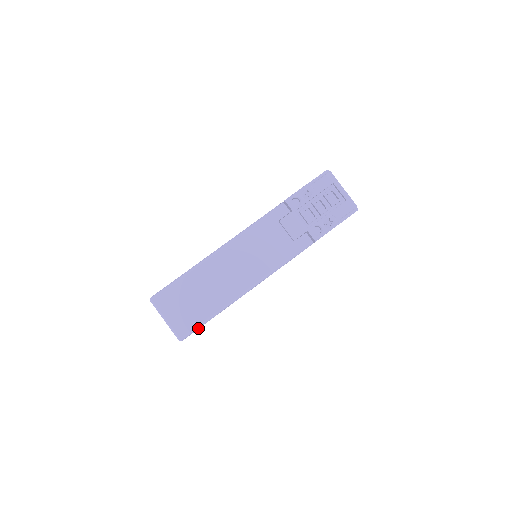
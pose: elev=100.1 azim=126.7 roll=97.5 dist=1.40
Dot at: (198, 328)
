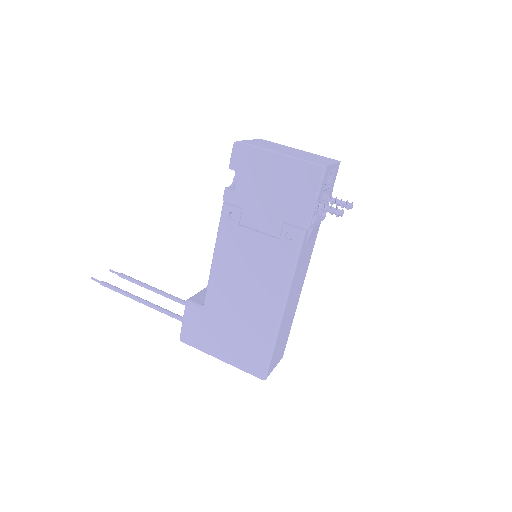
Dot at: (286, 341)
